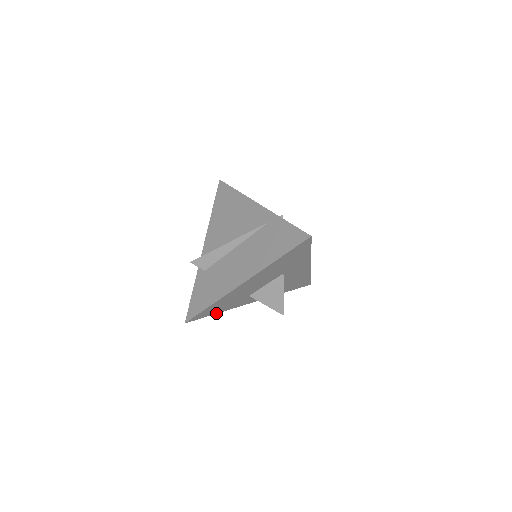
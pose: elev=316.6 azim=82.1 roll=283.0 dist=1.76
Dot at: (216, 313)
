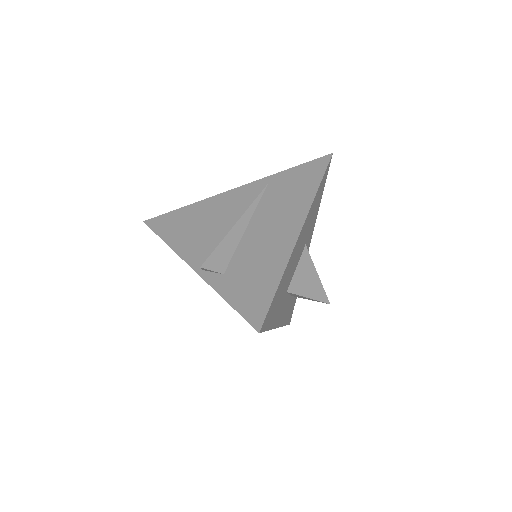
Dot at: (268, 329)
